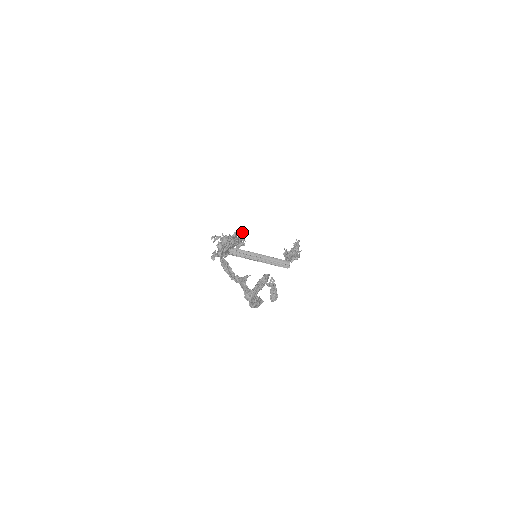
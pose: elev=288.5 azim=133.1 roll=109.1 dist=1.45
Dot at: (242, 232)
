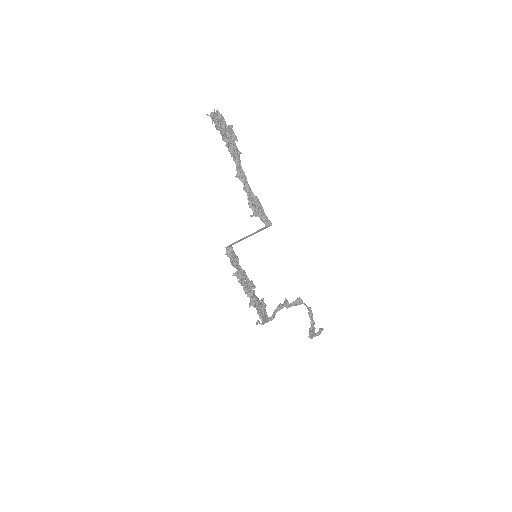
Dot at: (257, 306)
